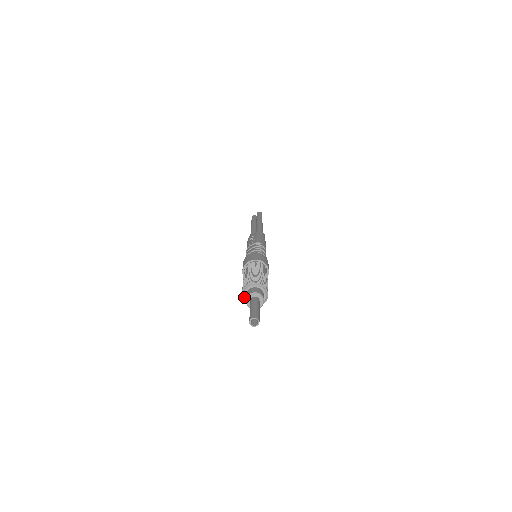
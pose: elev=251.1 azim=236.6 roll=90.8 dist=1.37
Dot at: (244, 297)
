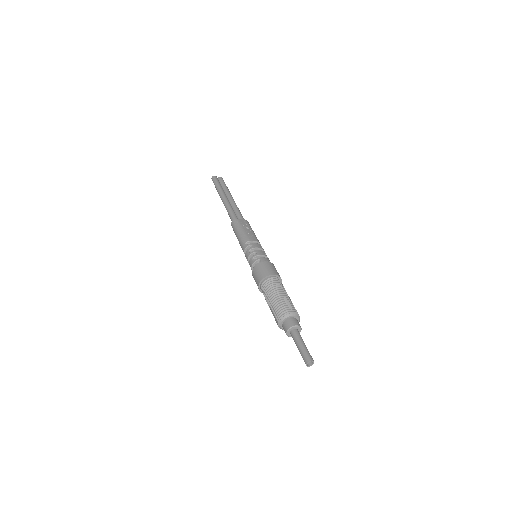
Dot at: (283, 320)
